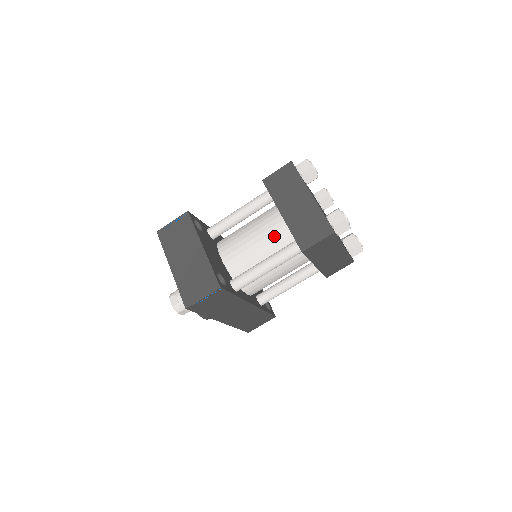
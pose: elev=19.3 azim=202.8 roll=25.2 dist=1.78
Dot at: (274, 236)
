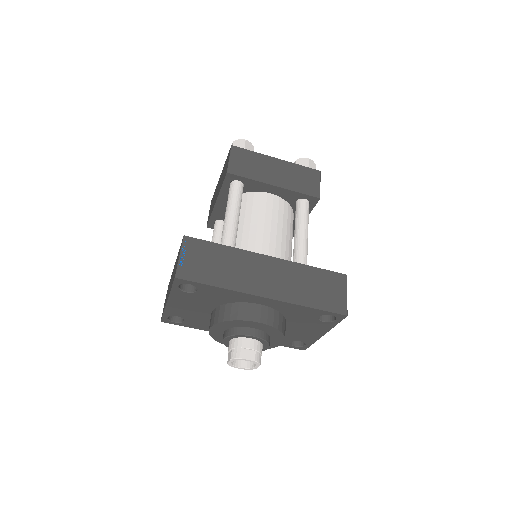
Dot at: occluded
